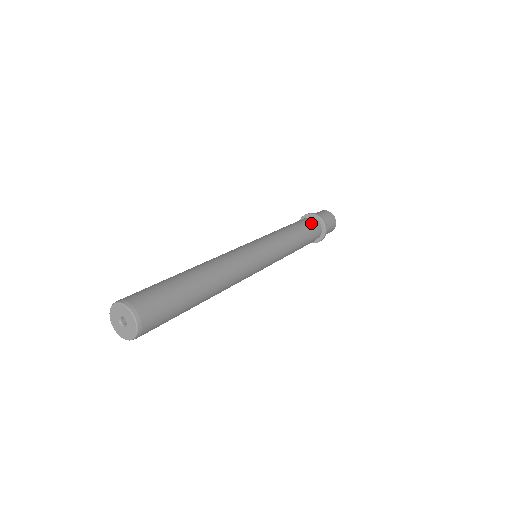
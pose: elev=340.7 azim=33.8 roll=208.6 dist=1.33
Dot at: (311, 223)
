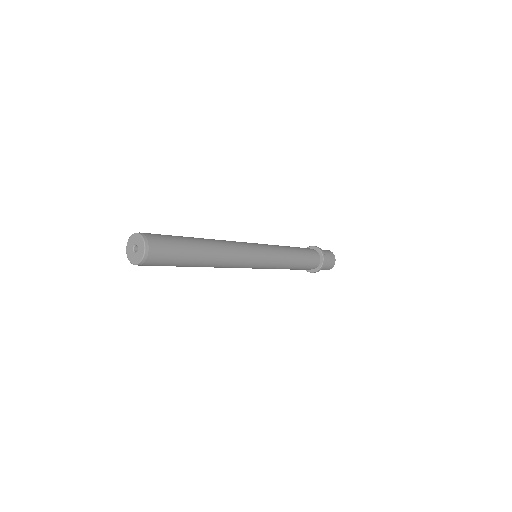
Dot at: (306, 248)
